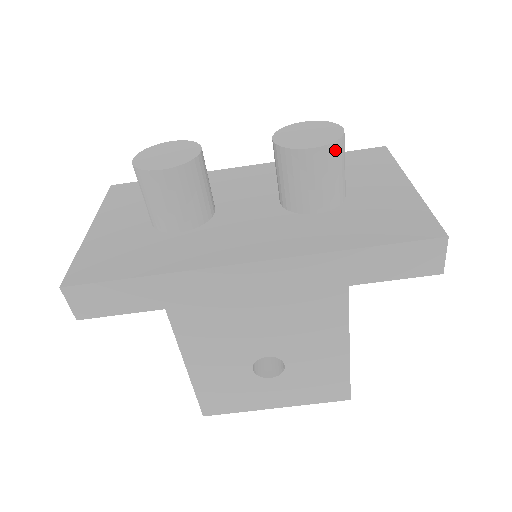
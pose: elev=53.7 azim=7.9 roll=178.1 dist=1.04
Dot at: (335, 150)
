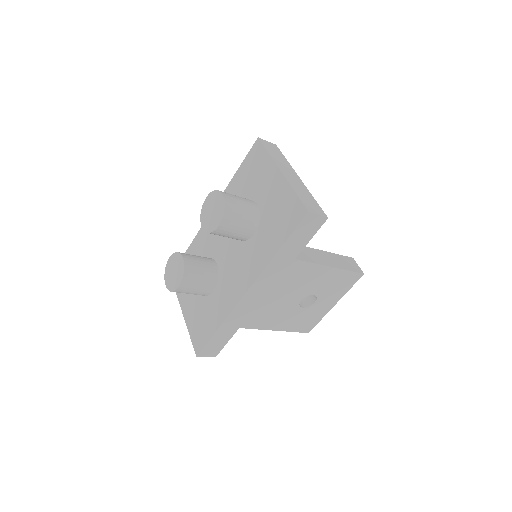
Dot at: (228, 213)
